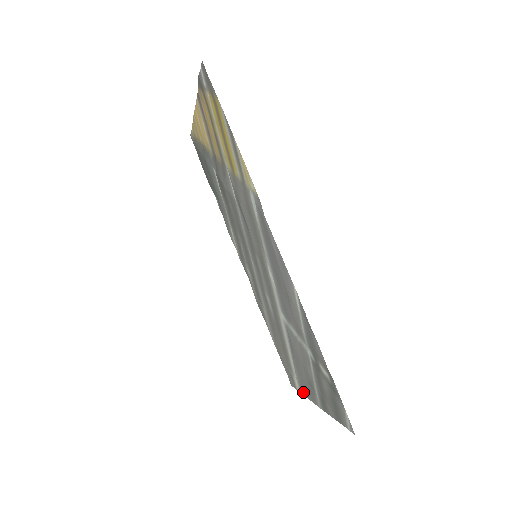
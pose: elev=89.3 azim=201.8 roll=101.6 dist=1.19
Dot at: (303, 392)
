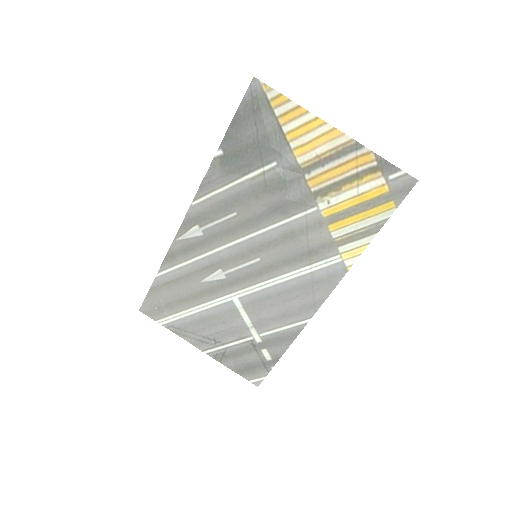
Dot at: (174, 330)
